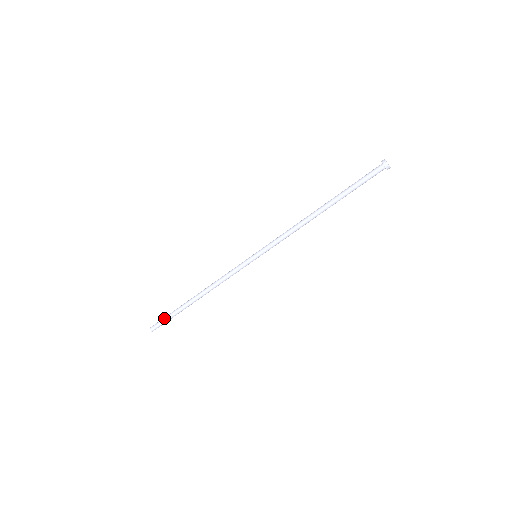
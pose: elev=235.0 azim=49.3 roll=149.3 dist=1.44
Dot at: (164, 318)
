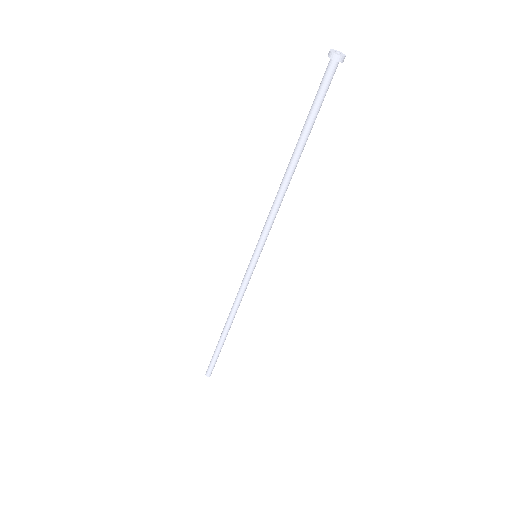
Dot at: (211, 359)
